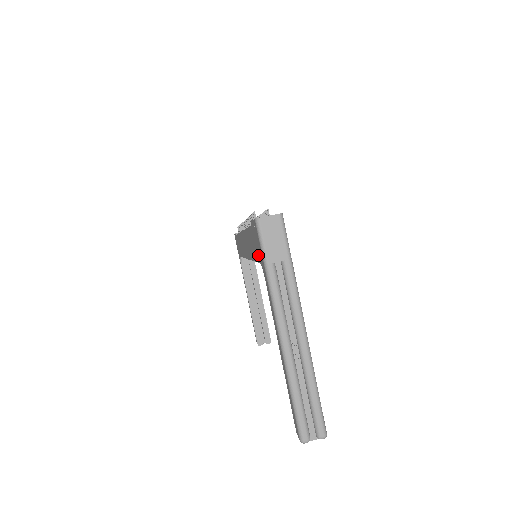
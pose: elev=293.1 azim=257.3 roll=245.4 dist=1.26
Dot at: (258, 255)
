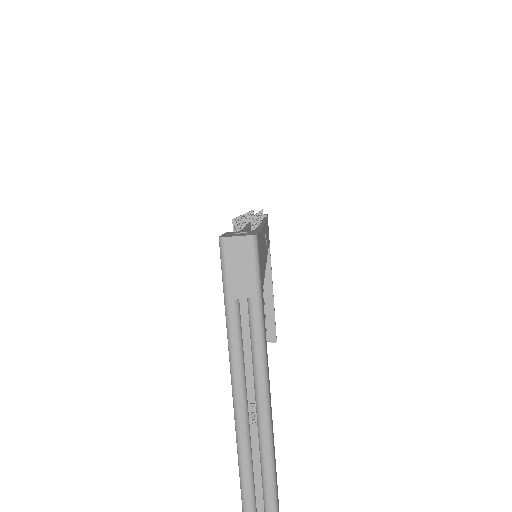
Dot at: occluded
